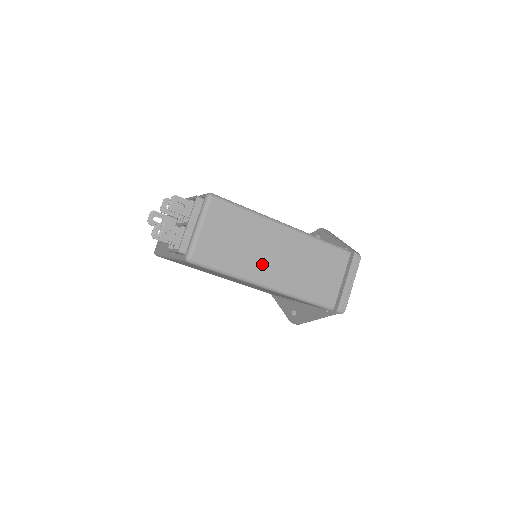
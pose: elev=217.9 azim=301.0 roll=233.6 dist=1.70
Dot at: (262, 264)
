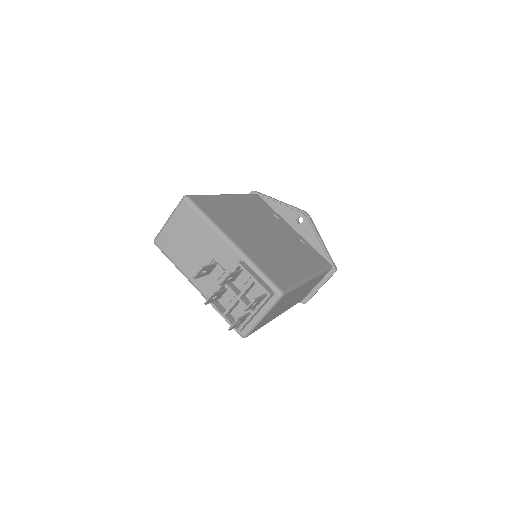
Dot at: occluded
